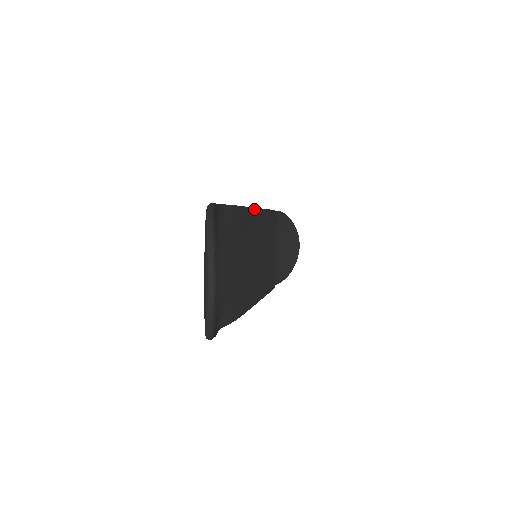
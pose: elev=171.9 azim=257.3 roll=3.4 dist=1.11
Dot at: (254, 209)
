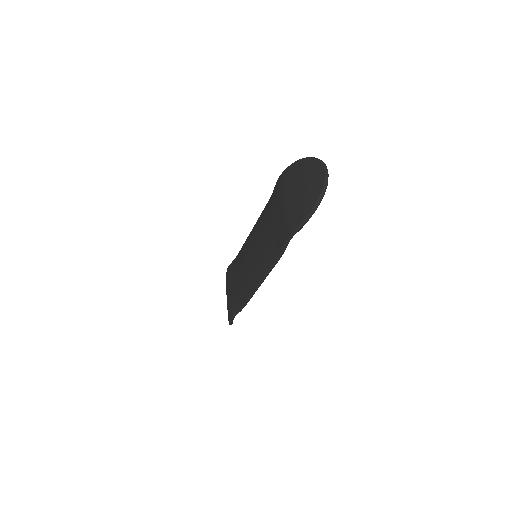
Dot at: occluded
